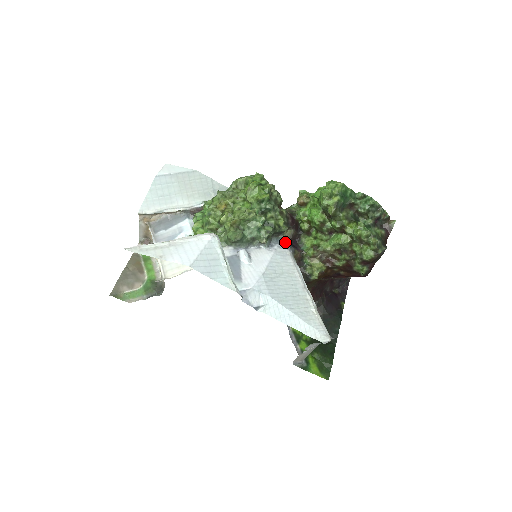
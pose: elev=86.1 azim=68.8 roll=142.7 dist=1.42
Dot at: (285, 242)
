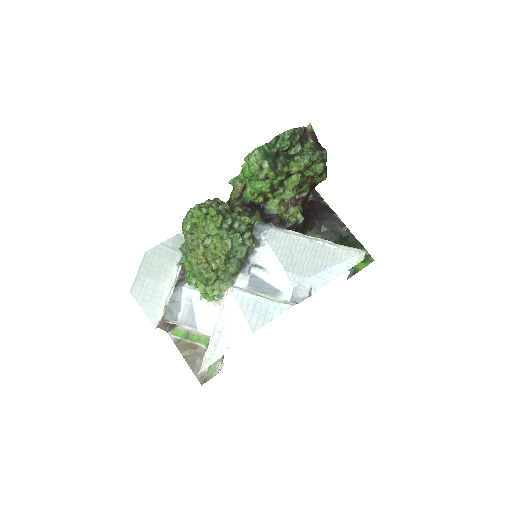
Dot at: (262, 226)
